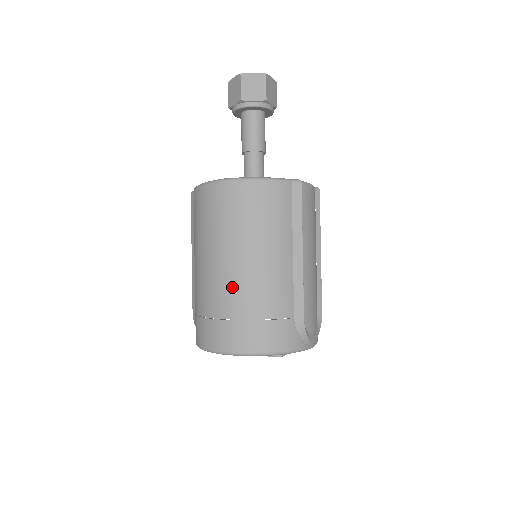
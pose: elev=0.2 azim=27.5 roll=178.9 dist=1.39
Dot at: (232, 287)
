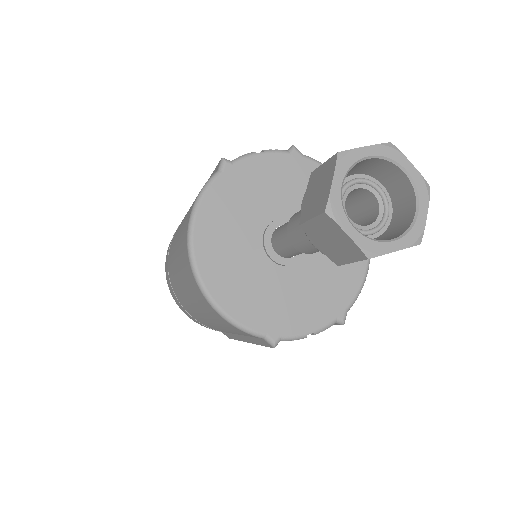
Dot at: (177, 288)
